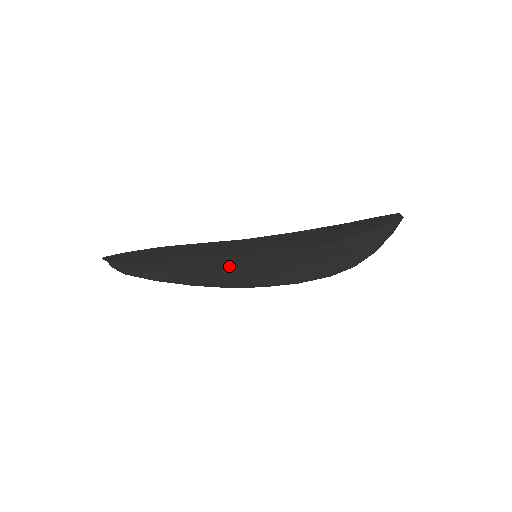
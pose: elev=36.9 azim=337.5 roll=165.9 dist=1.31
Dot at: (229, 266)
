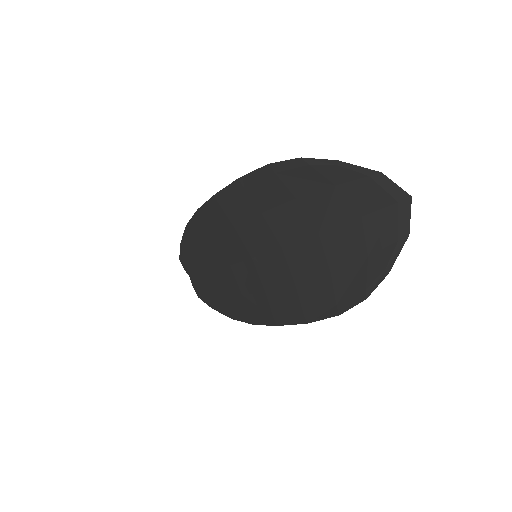
Dot at: (239, 272)
